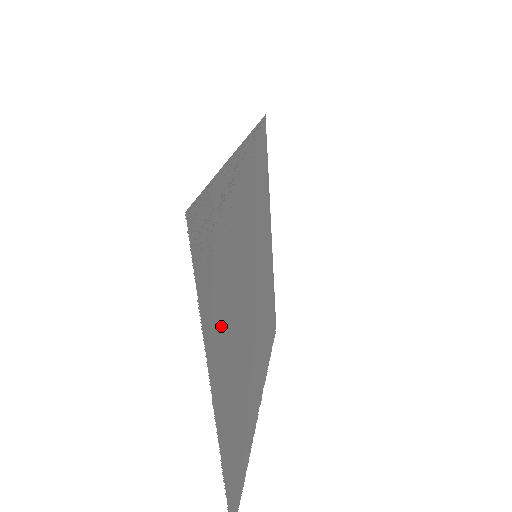
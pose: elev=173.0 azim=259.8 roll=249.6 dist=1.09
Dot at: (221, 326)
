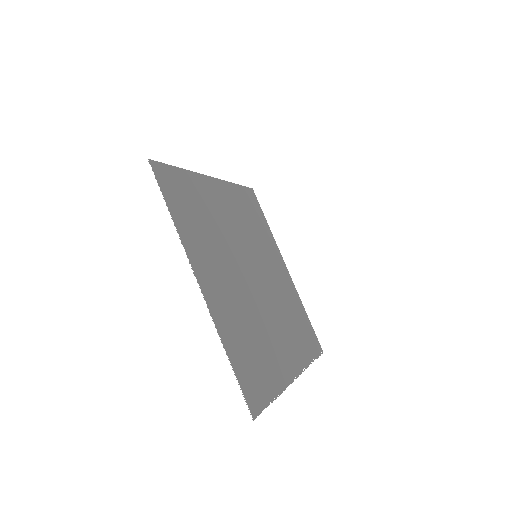
Dot at: (202, 246)
